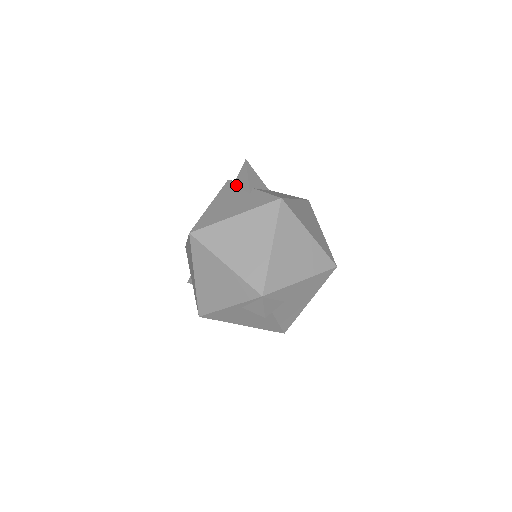
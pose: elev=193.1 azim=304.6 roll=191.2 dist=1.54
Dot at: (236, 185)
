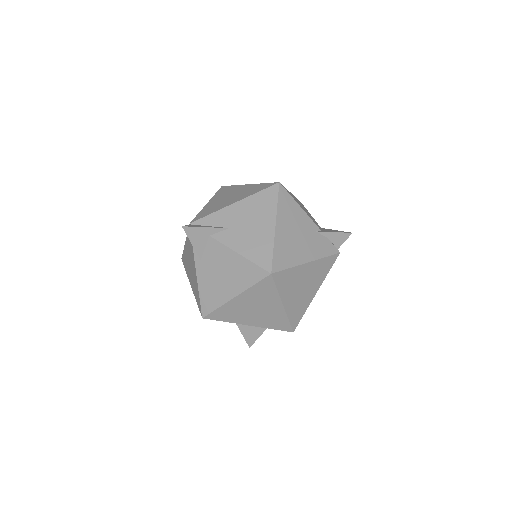
Dot at: occluded
